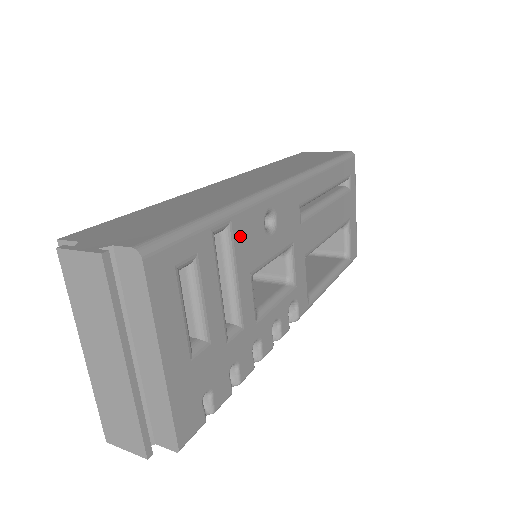
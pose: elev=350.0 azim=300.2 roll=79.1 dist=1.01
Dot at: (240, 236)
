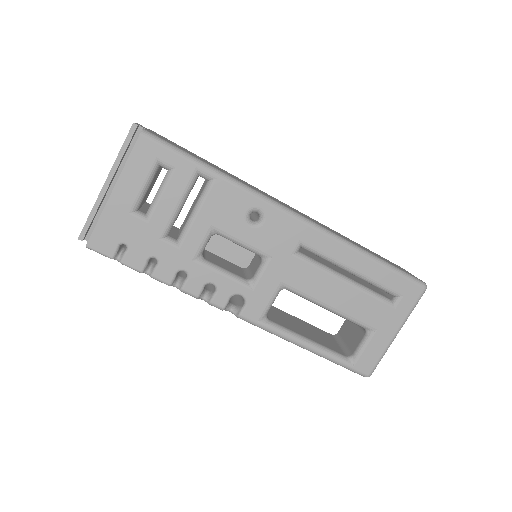
Dot at: (218, 195)
